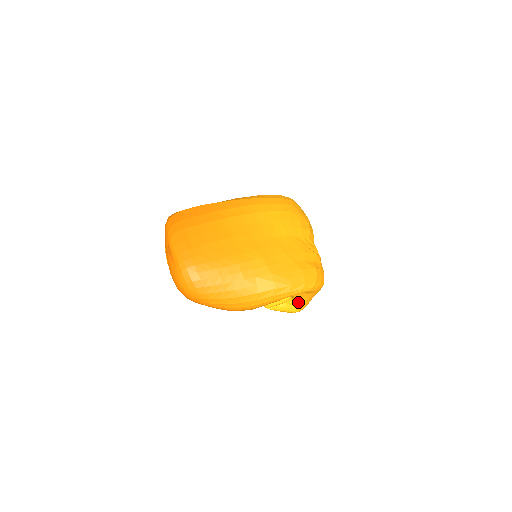
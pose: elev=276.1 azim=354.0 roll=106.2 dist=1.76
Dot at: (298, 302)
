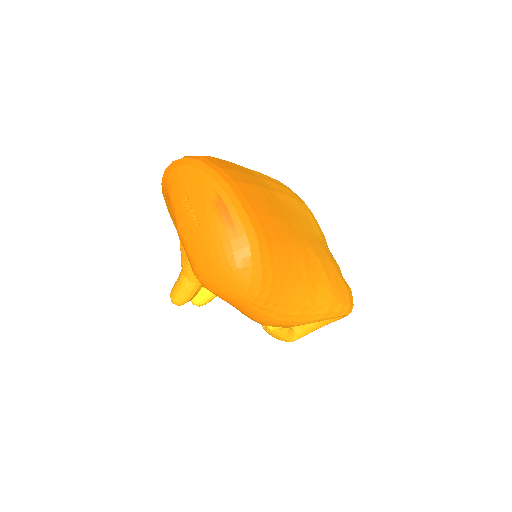
Dot at: (306, 328)
